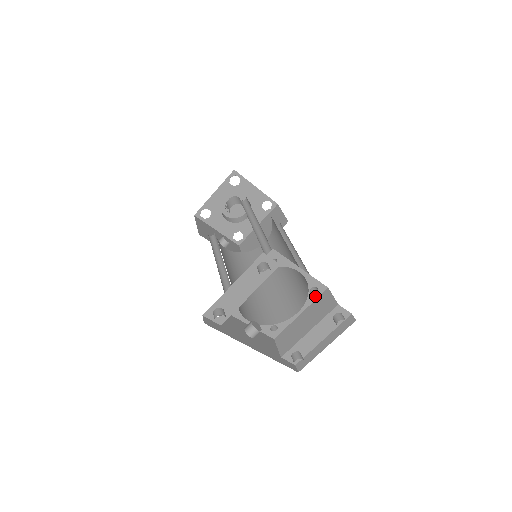
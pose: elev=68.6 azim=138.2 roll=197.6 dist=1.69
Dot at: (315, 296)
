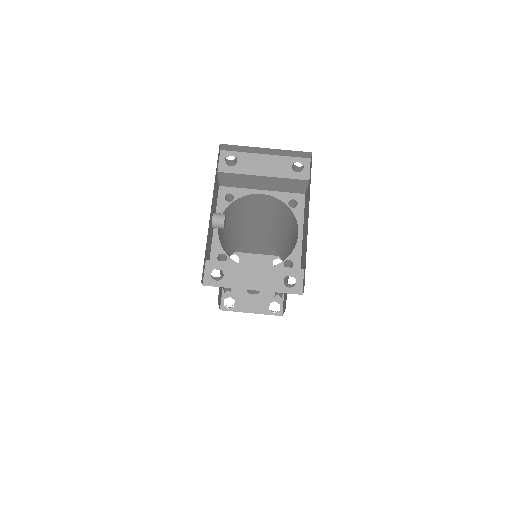
Dot at: occluded
